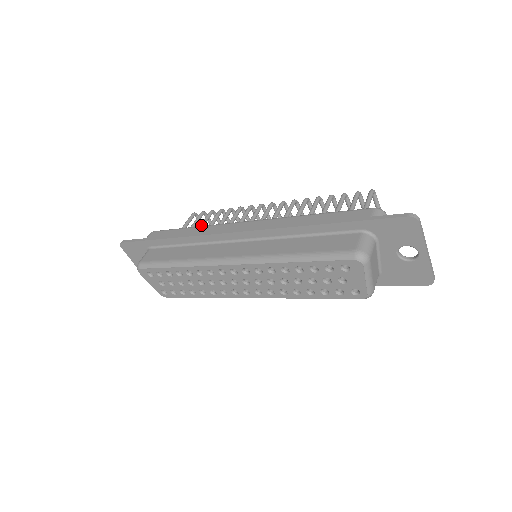
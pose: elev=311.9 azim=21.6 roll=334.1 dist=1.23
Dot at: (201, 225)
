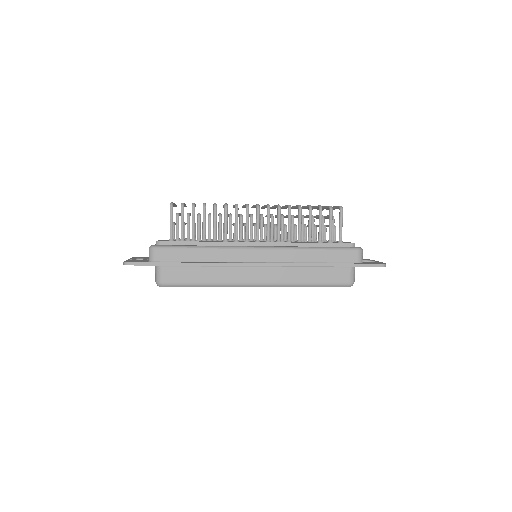
Dot at: (194, 228)
